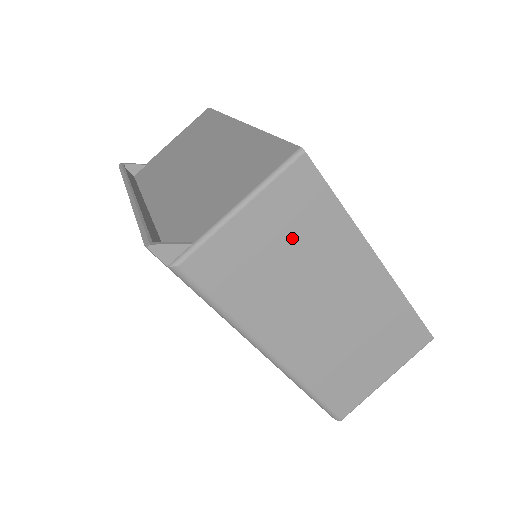
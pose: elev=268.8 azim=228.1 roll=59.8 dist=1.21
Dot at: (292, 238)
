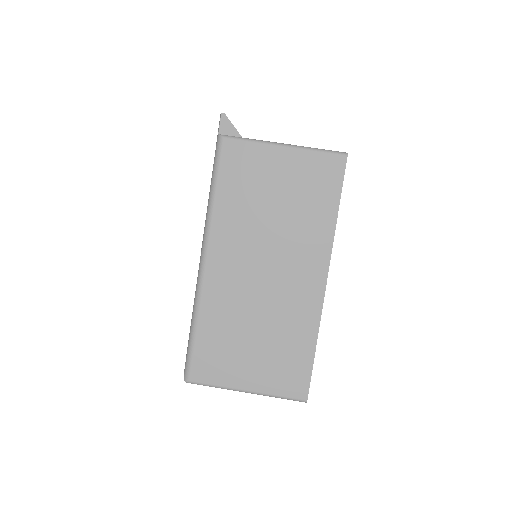
Dot at: (293, 197)
